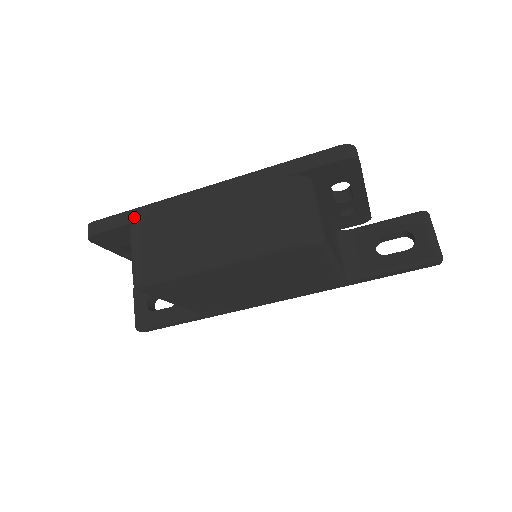
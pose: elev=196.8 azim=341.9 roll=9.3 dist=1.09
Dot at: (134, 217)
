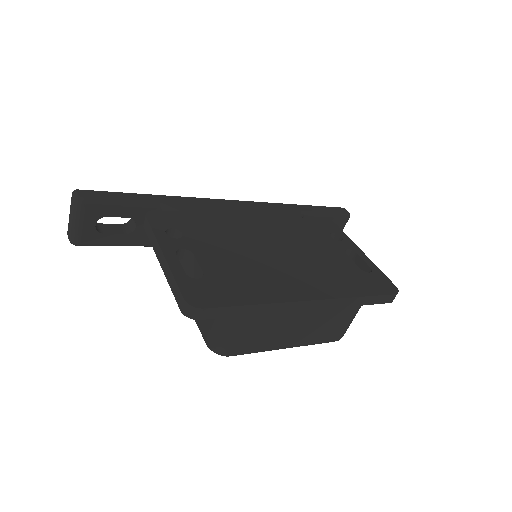
Dot at: (245, 312)
